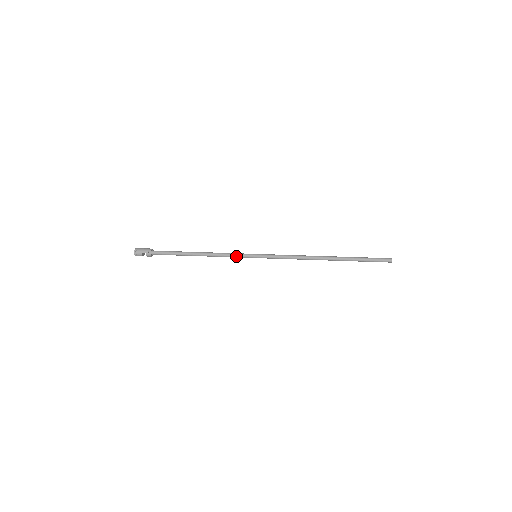
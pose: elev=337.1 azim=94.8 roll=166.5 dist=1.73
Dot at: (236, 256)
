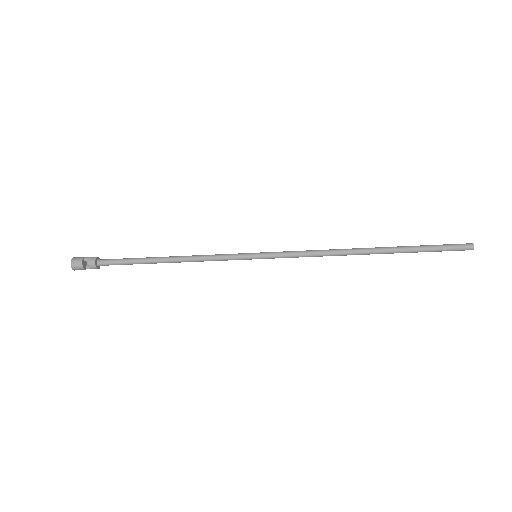
Dot at: (225, 255)
